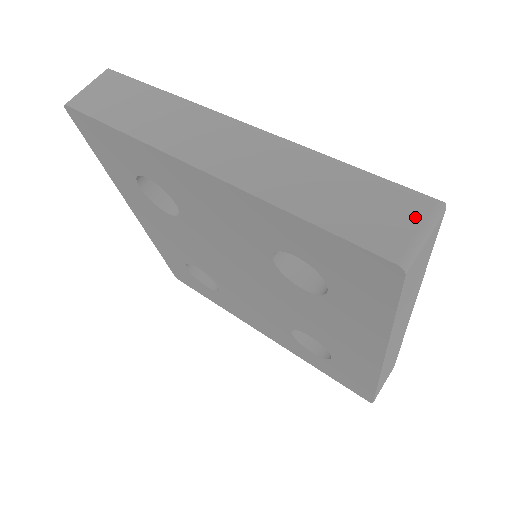
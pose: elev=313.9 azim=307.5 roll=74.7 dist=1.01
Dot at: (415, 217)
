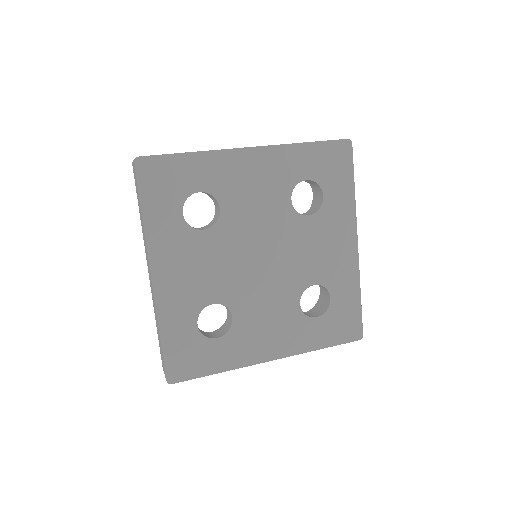
Dot at: occluded
